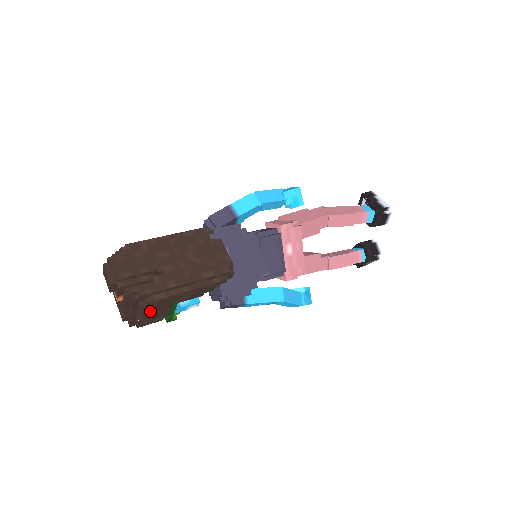
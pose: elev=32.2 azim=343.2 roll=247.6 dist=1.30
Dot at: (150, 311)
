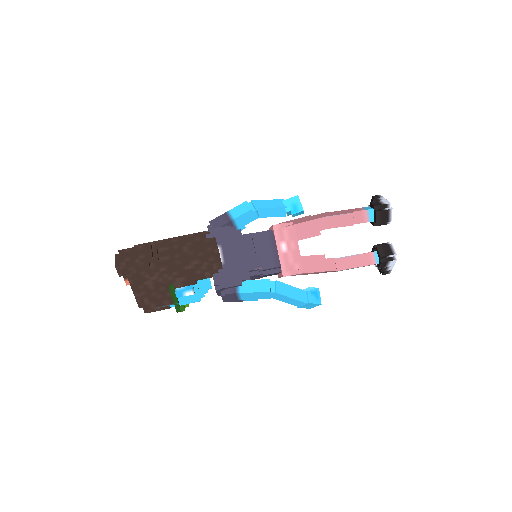
Dot at: (151, 294)
